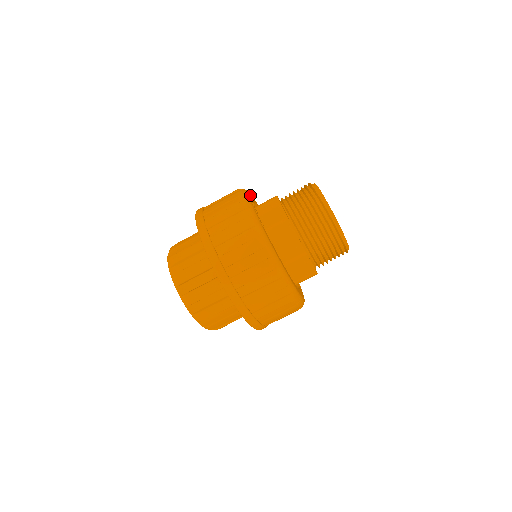
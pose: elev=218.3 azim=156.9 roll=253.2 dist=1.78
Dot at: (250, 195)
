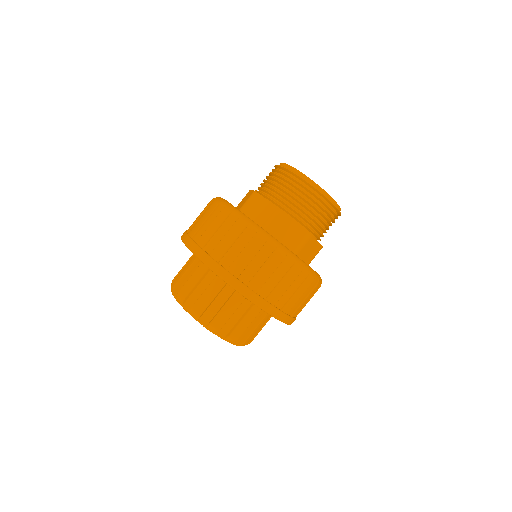
Dot at: occluded
